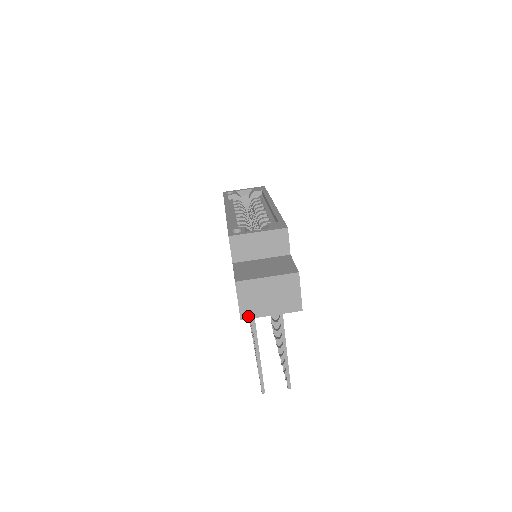
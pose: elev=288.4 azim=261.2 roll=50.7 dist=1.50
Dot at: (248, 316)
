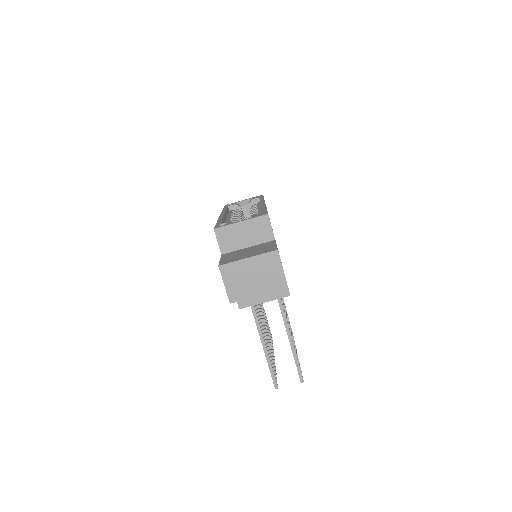
Dot at: (236, 299)
